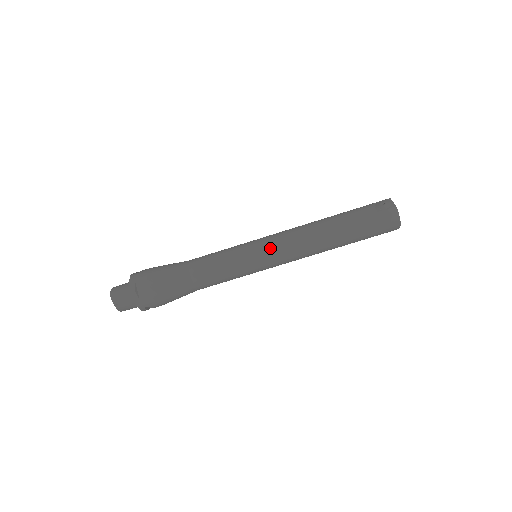
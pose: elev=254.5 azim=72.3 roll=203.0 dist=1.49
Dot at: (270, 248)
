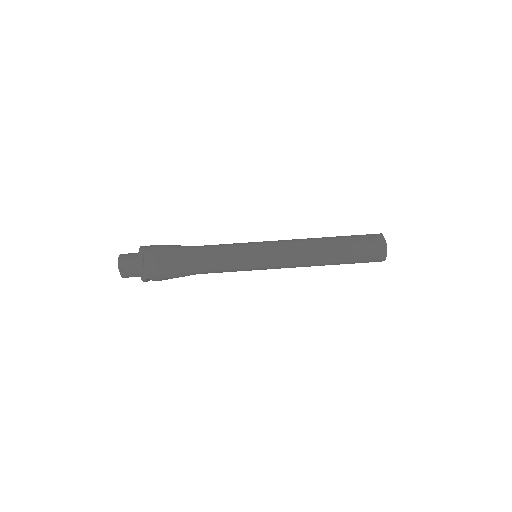
Dot at: (271, 252)
